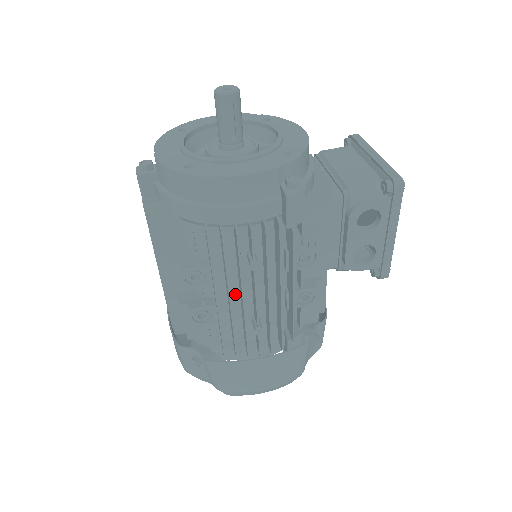
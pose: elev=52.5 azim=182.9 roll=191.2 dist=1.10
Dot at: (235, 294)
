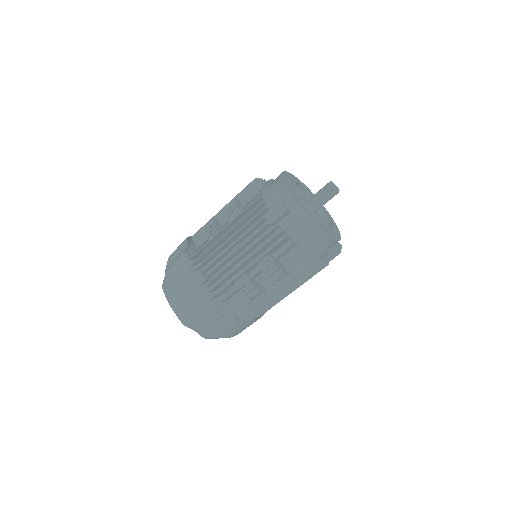
Dot at: occluded
